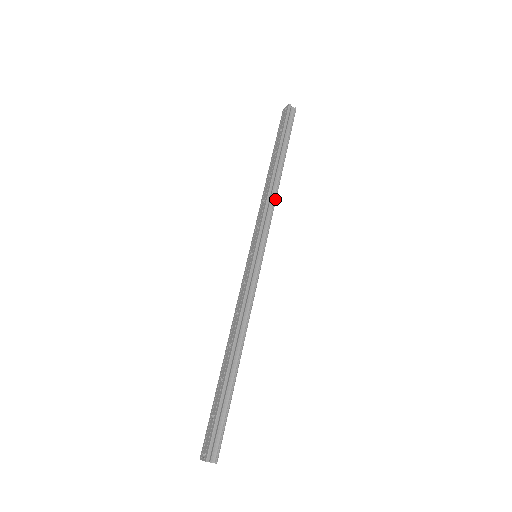
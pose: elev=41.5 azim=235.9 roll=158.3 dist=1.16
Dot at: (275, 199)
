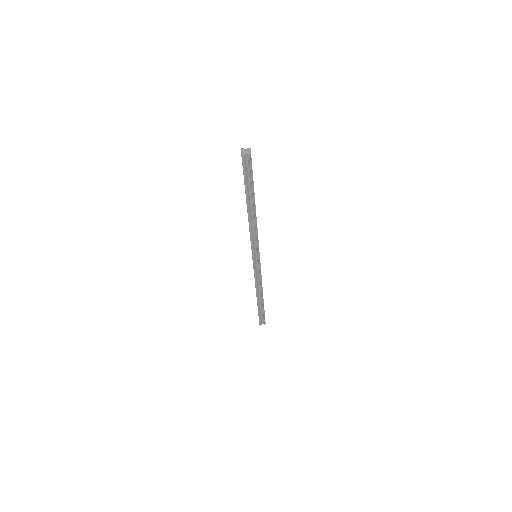
Dot at: occluded
